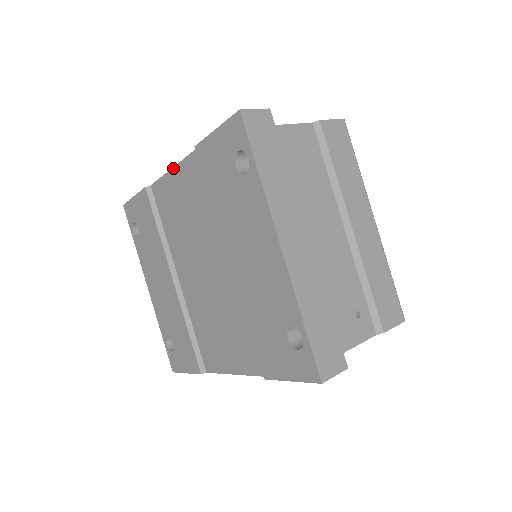
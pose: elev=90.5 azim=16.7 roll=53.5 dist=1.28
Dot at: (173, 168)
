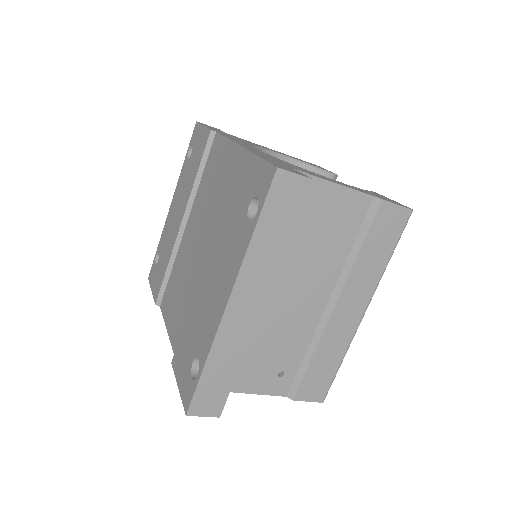
Dot at: (231, 141)
